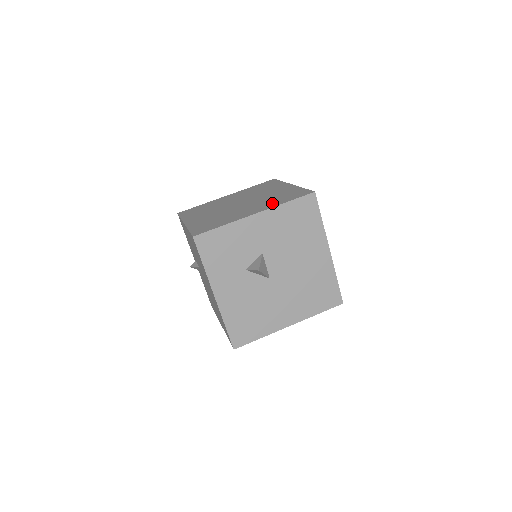
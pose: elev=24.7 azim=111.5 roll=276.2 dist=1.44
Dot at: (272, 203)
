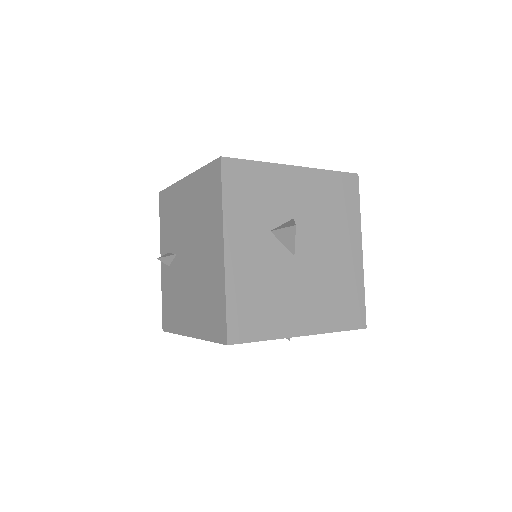
Dot at: occluded
